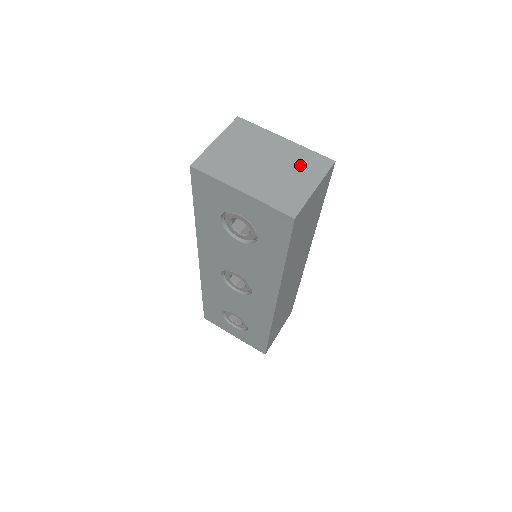
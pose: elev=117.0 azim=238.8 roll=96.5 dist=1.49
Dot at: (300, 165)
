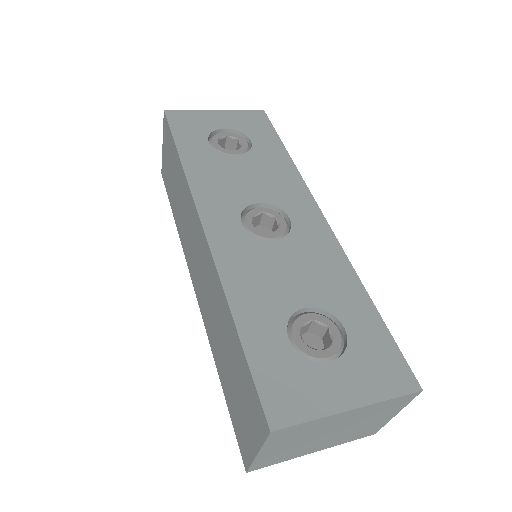
Dot at: occluded
